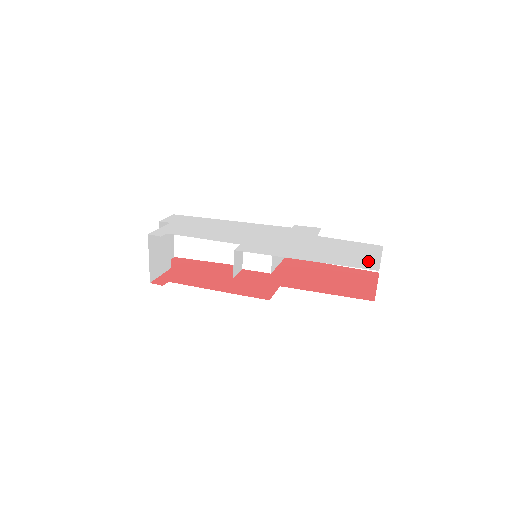
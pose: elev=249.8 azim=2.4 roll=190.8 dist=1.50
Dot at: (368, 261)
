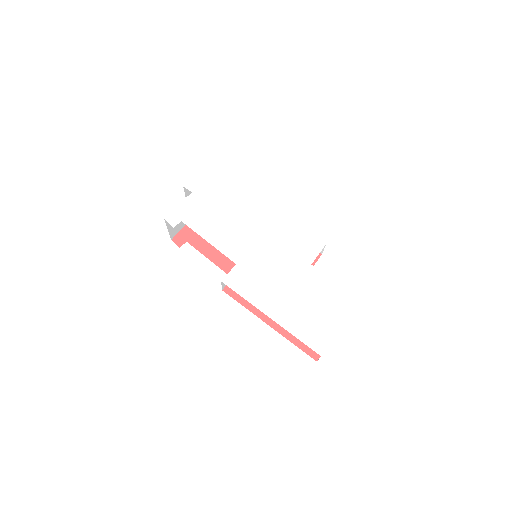
Dot at: (324, 335)
